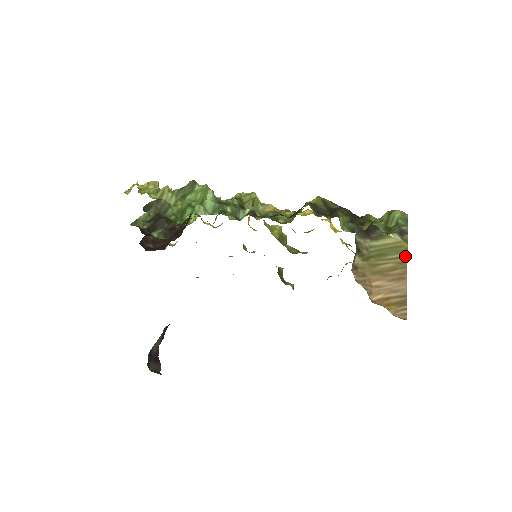
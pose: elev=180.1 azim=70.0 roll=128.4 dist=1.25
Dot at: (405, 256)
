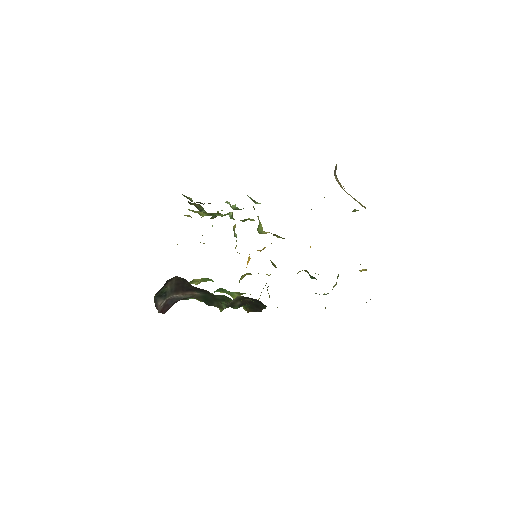
Dot at: (365, 208)
